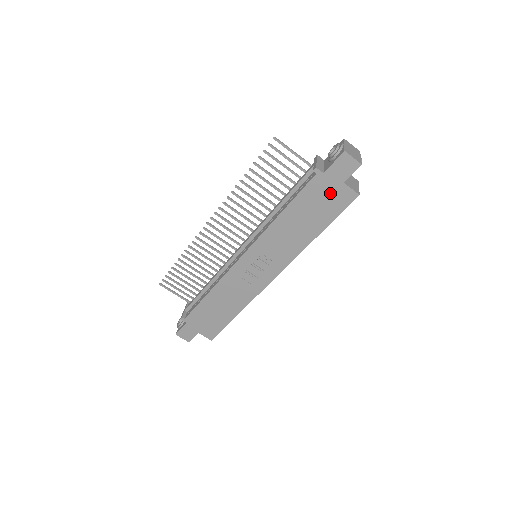
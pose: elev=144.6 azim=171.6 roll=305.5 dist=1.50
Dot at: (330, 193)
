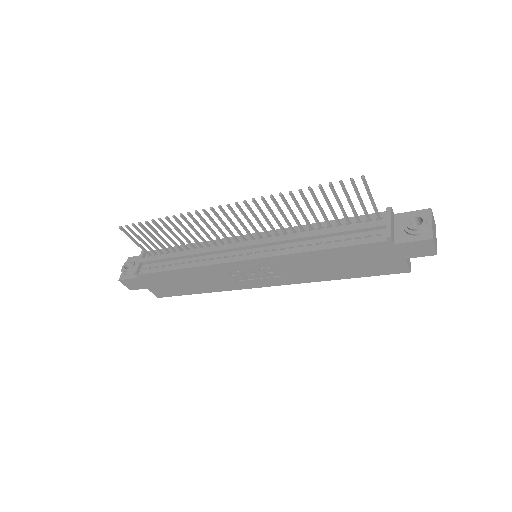
Dot at: (384, 259)
